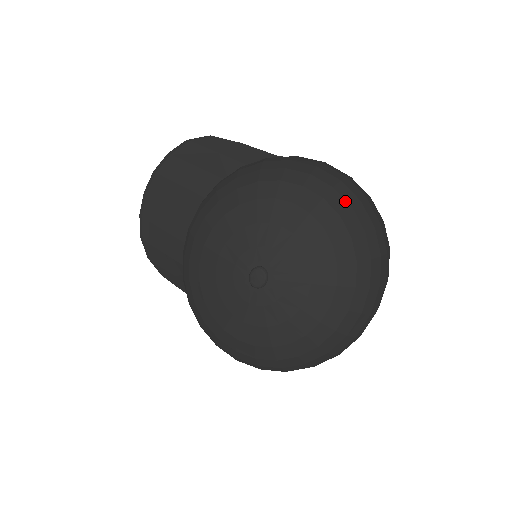
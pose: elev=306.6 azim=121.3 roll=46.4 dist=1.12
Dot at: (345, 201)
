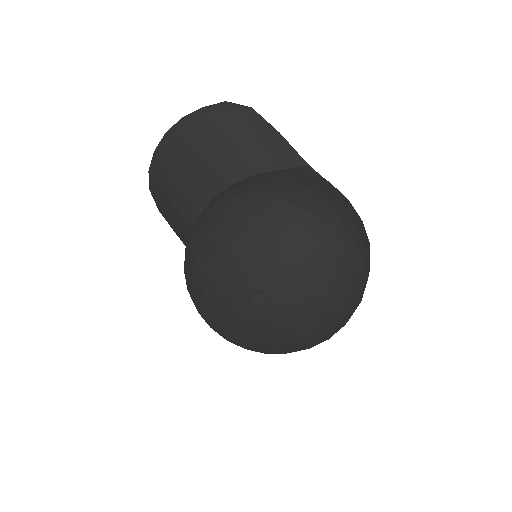
Dot at: (350, 264)
